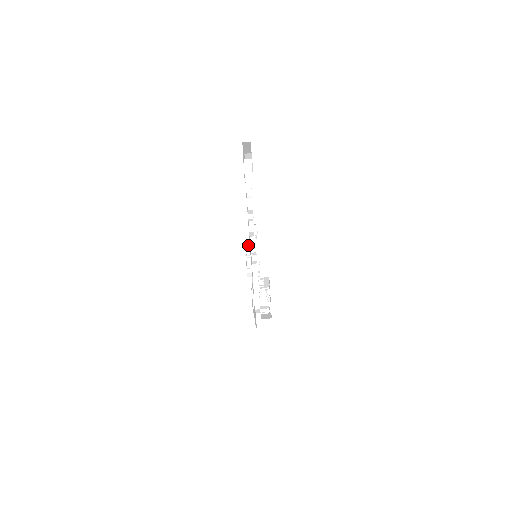
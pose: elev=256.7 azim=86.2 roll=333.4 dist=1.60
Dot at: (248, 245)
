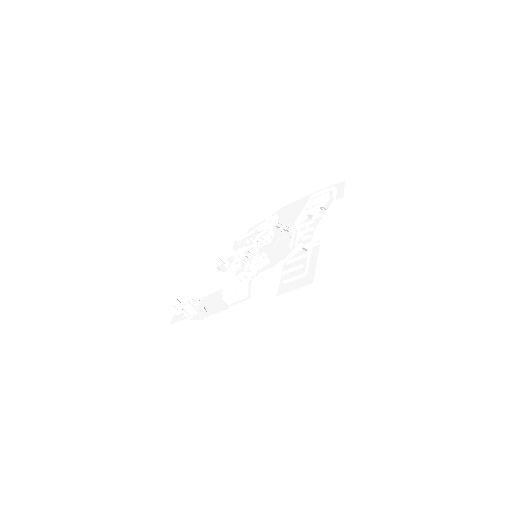
Dot at: (229, 250)
